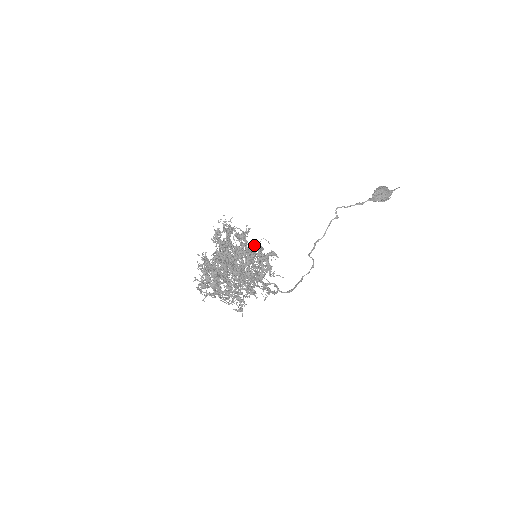
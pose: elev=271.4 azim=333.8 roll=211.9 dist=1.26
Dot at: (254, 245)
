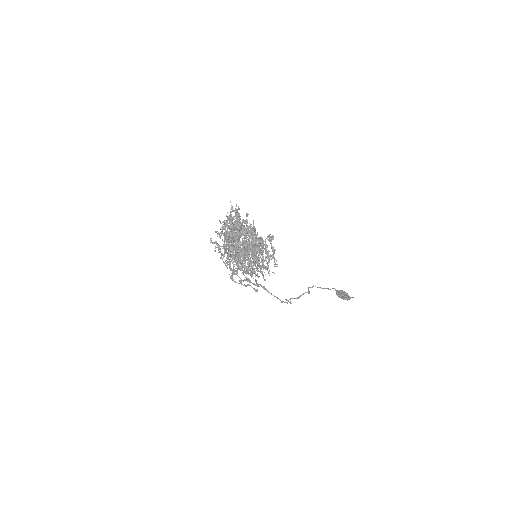
Dot at: occluded
